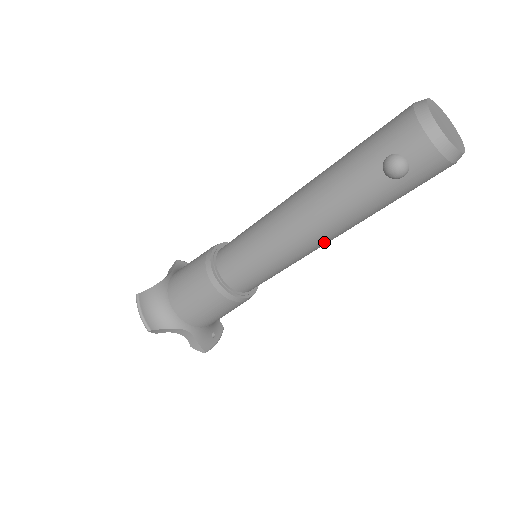
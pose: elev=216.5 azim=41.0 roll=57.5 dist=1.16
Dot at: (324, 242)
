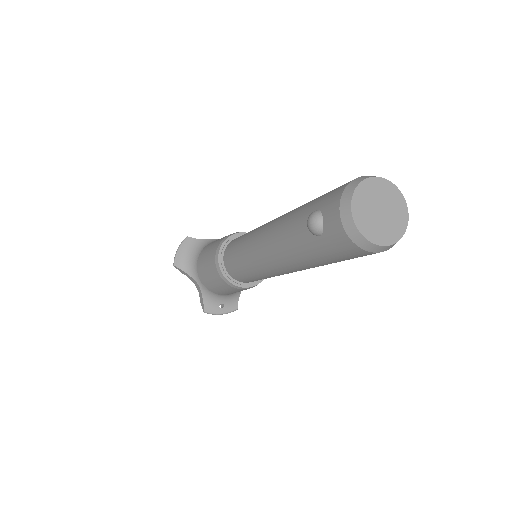
Dot at: (278, 268)
